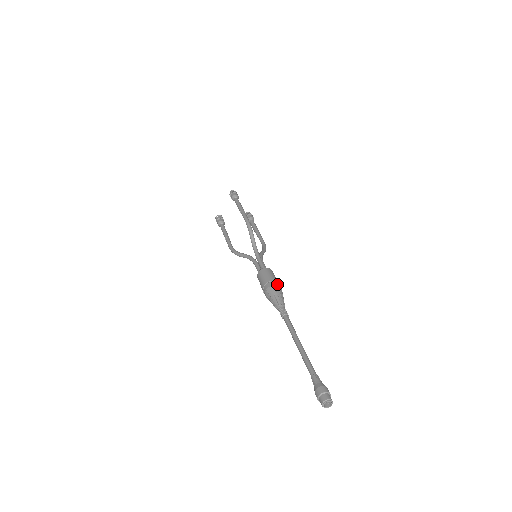
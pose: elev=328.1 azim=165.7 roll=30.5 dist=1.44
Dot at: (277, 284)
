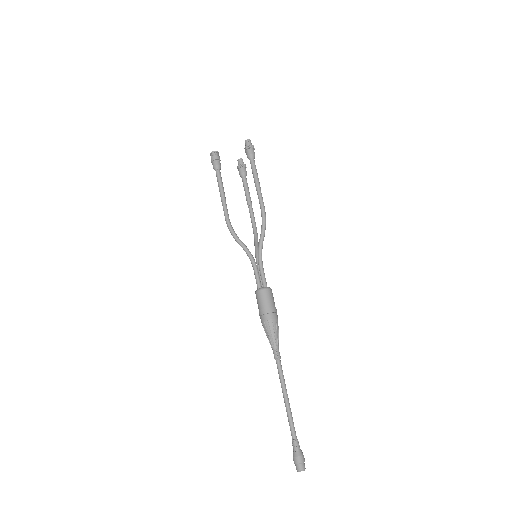
Dot at: occluded
